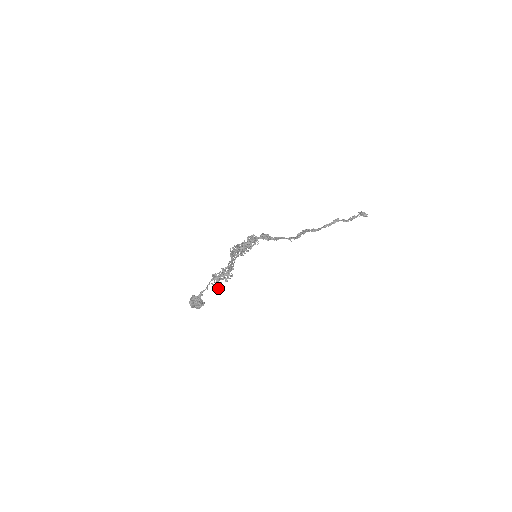
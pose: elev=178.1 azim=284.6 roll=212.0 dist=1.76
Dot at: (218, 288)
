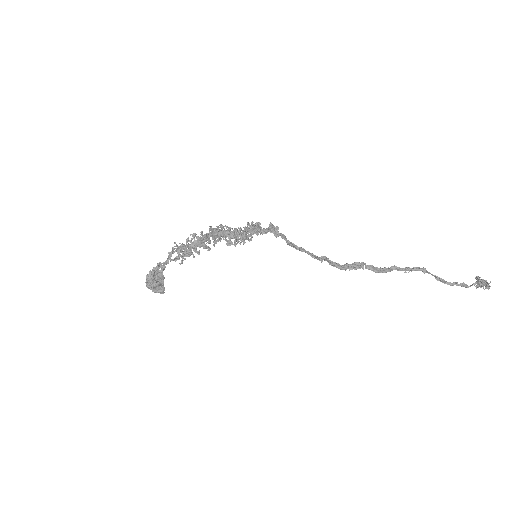
Dot at: (172, 259)
